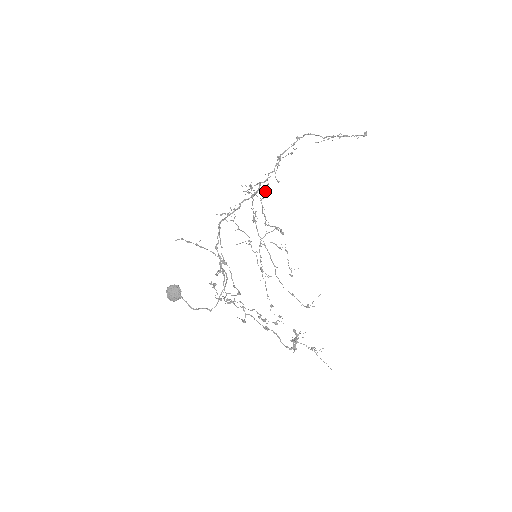
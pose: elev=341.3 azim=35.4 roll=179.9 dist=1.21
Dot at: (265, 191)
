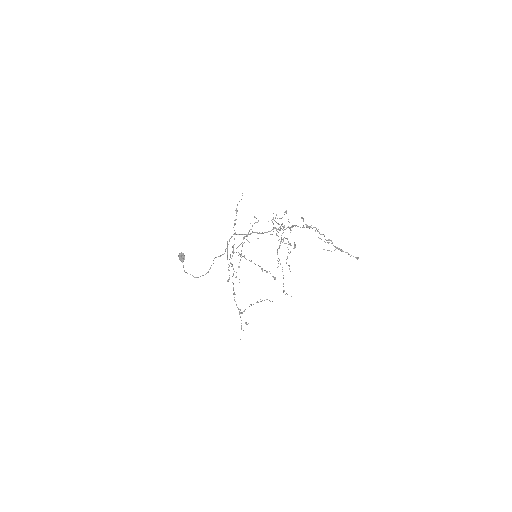
Dot at: occluded
